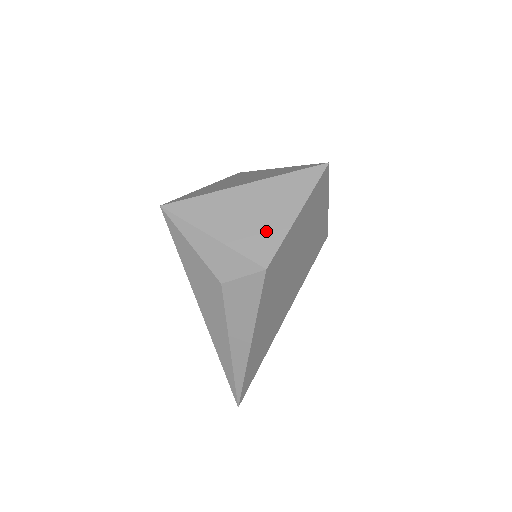
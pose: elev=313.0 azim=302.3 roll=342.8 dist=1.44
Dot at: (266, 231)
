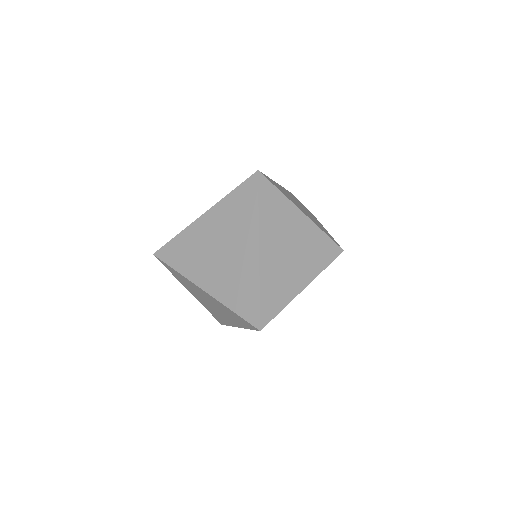
Dot at: (219, 315)
